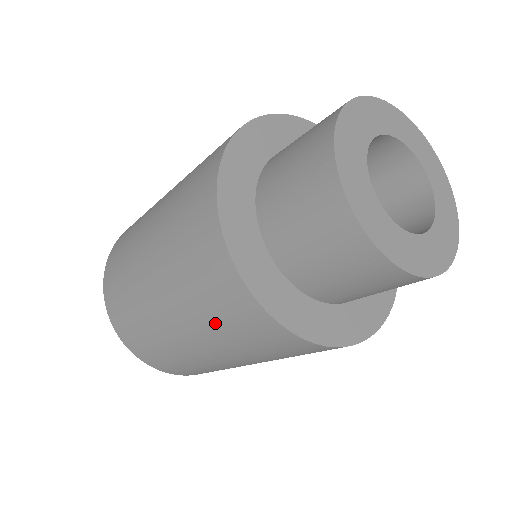
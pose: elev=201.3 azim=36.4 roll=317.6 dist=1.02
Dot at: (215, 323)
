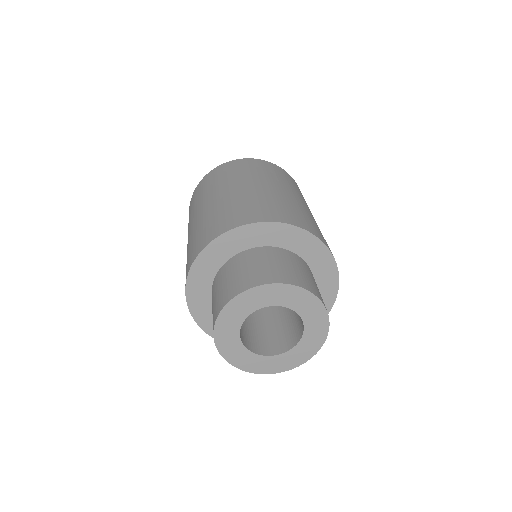
Dot at: occluded
